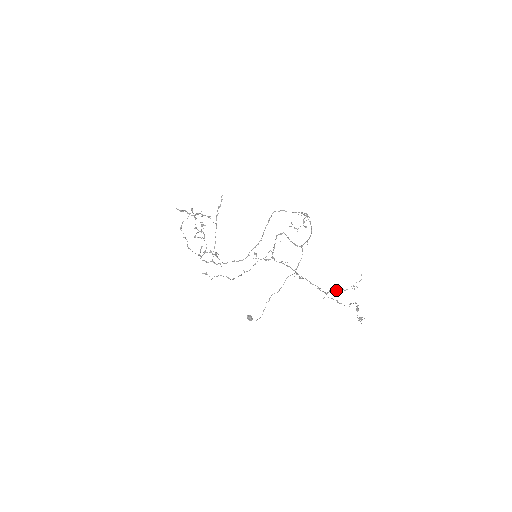
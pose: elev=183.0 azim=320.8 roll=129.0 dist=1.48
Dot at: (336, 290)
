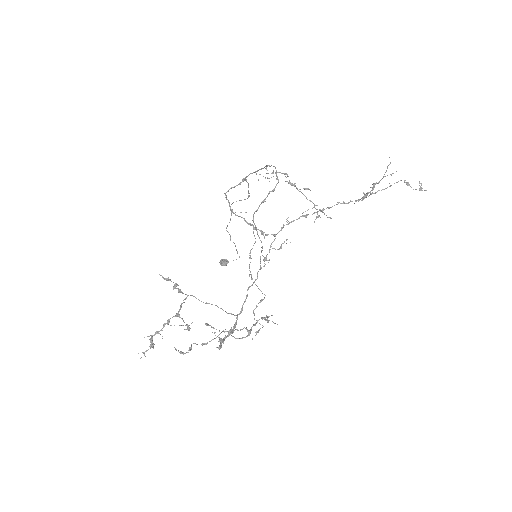
Dot at: occluded
